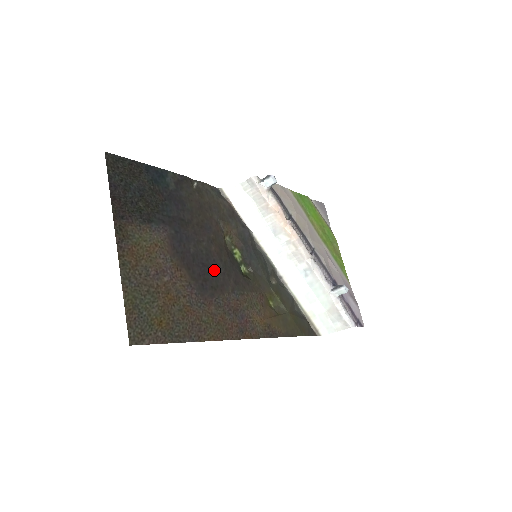
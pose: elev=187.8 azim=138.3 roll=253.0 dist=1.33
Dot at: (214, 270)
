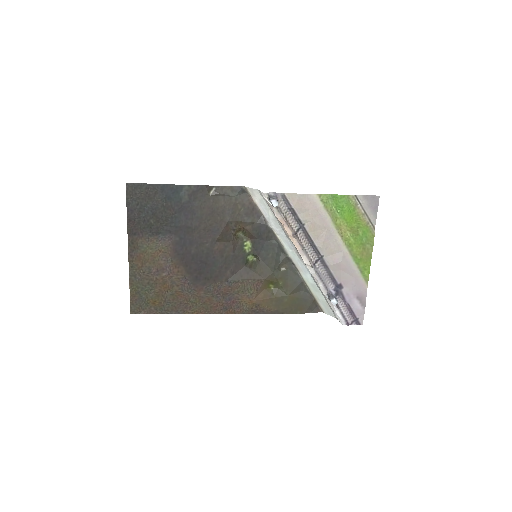
Dot at: (212, 265)
